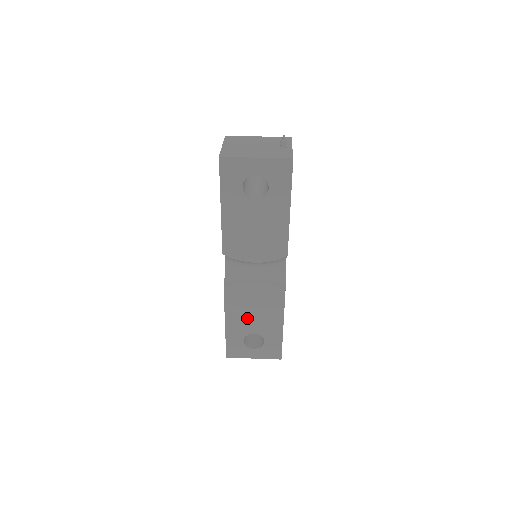
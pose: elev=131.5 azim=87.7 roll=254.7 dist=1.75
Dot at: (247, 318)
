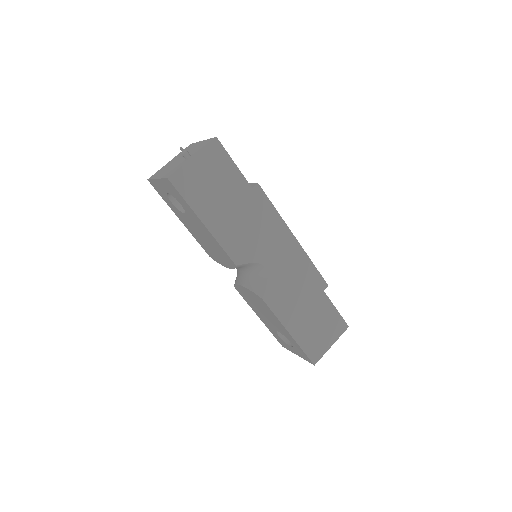
Dot at: (264, 316)
